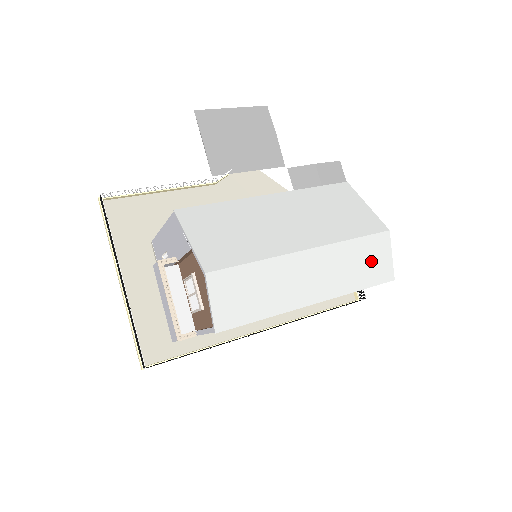
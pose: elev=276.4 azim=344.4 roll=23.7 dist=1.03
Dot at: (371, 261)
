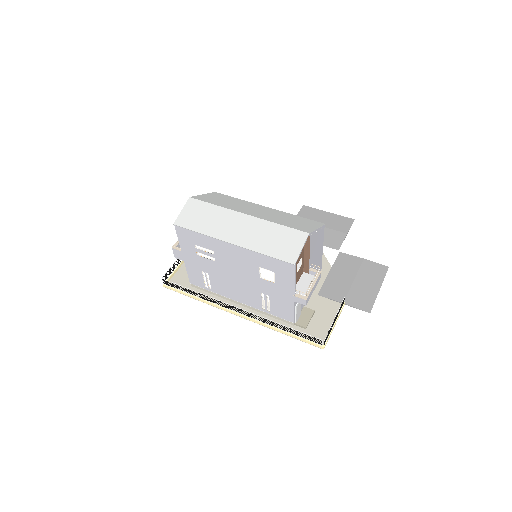
Dot at: (284, 243)
